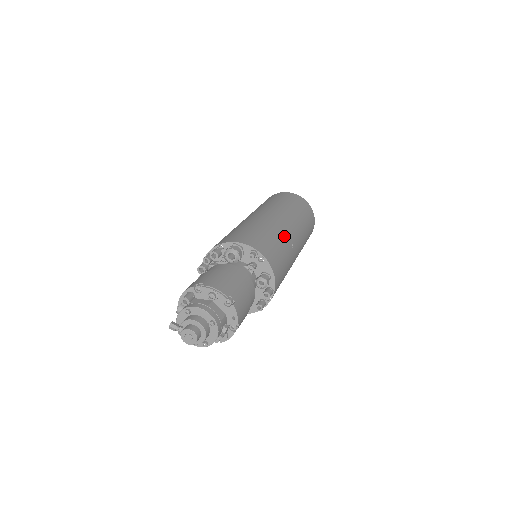
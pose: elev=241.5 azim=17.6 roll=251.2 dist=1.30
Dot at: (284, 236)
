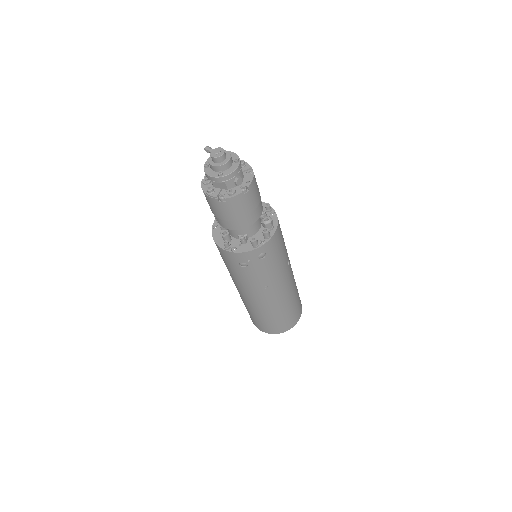
Dot at: (286, 249)
